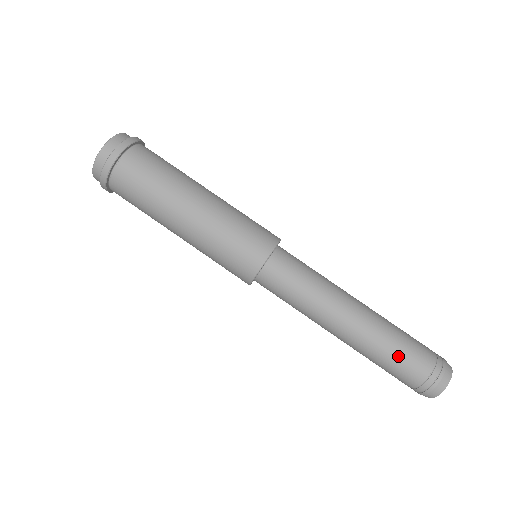
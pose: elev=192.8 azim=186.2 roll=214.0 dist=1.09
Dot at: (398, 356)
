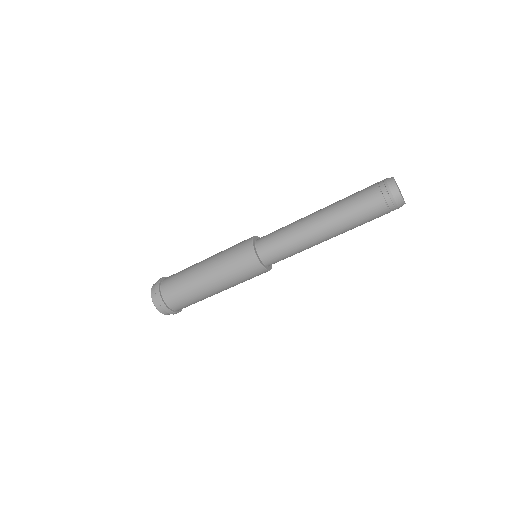
Dot at: (355, 200)
